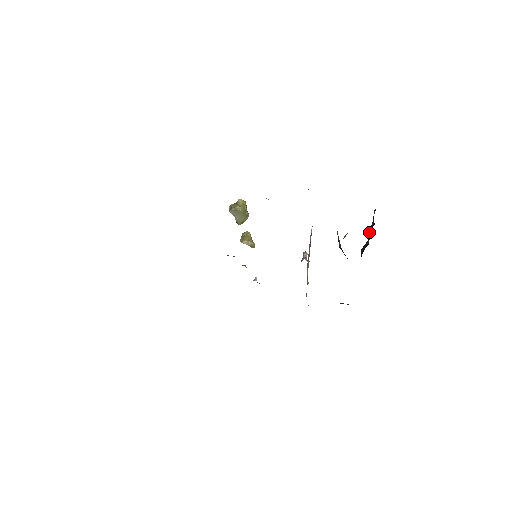
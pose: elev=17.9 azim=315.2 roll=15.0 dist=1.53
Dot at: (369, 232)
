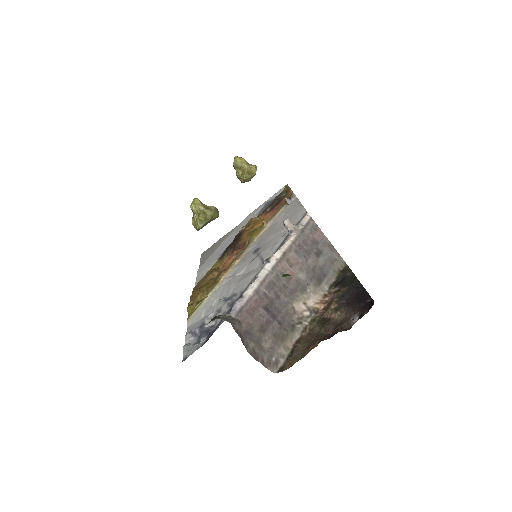
Dot at: occluded
